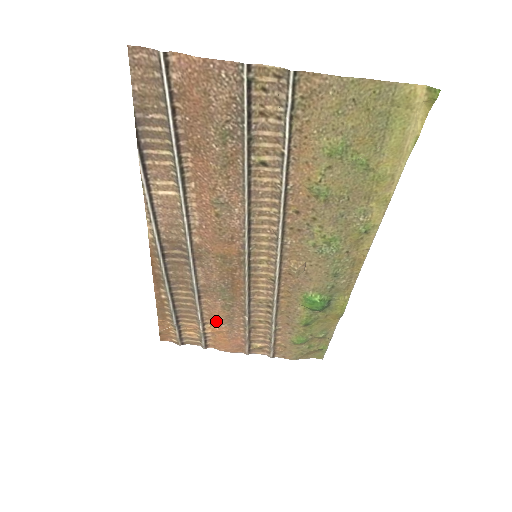
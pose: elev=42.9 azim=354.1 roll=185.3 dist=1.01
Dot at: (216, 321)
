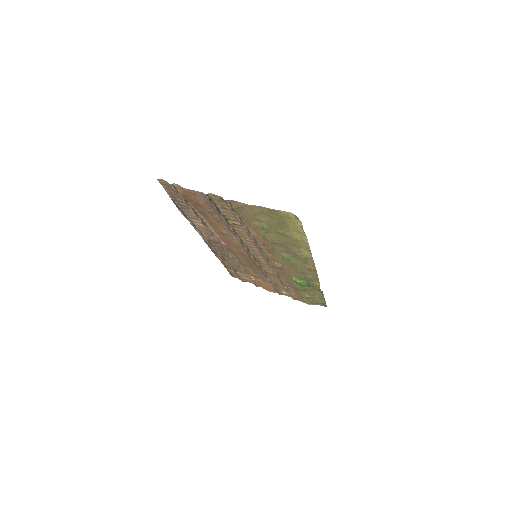
Dot at: occluded
